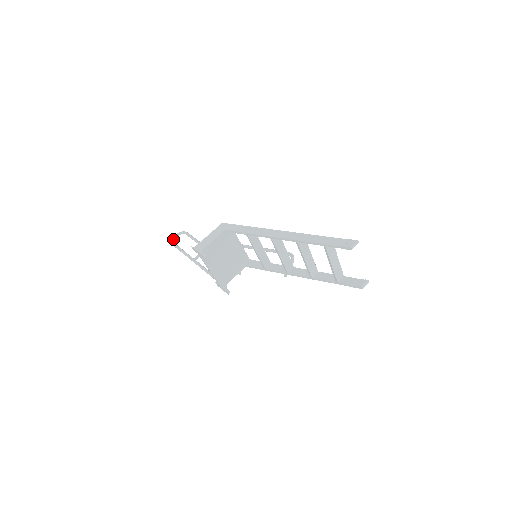
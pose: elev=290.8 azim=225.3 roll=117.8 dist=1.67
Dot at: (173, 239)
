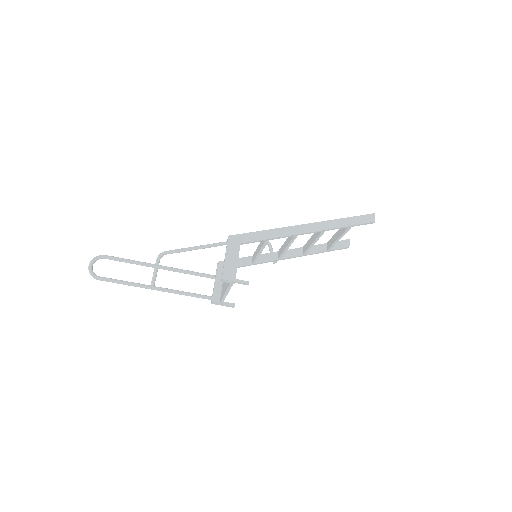
Dot at: (92, 272)
